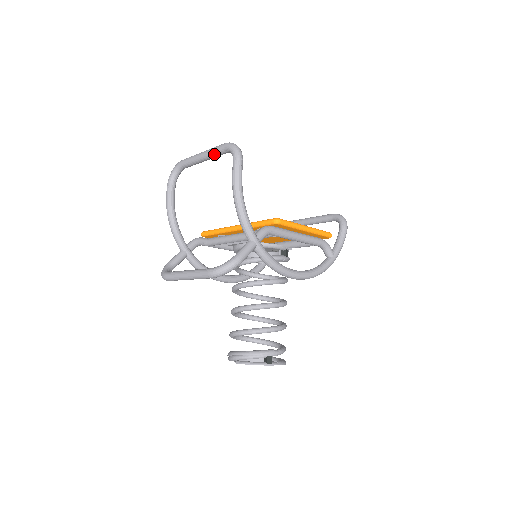
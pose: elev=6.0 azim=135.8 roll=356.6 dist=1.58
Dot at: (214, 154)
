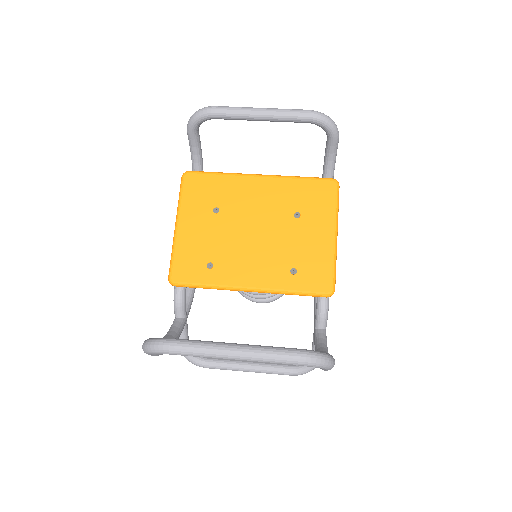
Dot at: occluded
